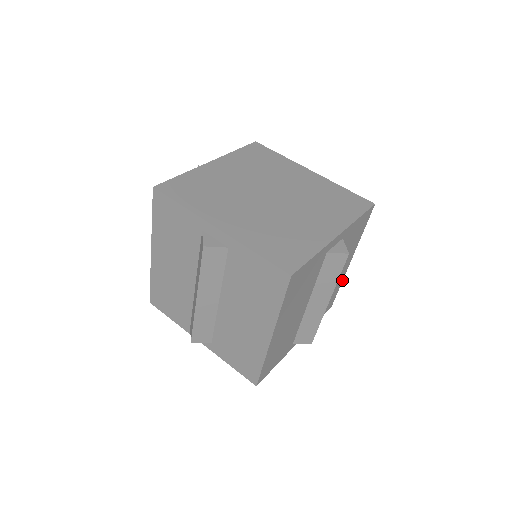
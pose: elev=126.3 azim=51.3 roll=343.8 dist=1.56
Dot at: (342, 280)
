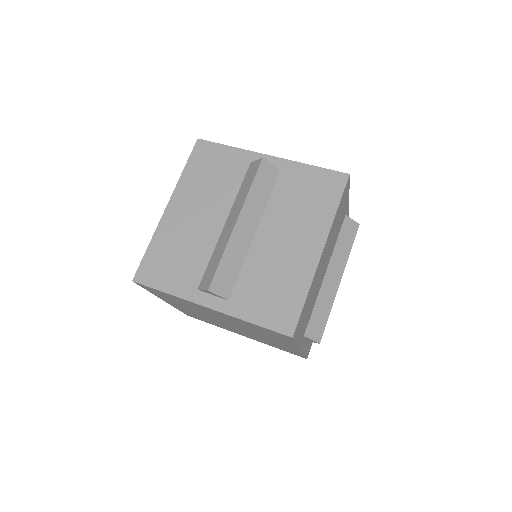
Dot at: occluded
